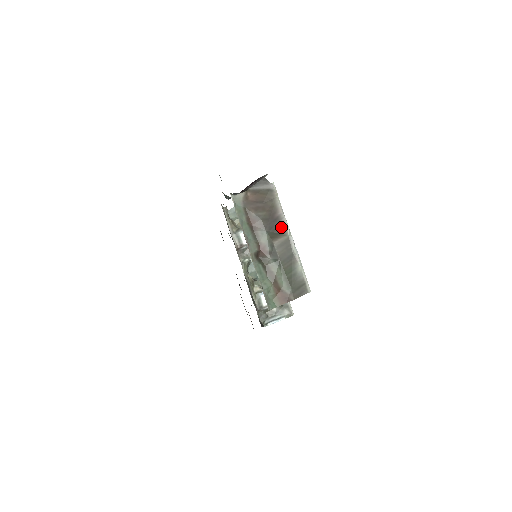
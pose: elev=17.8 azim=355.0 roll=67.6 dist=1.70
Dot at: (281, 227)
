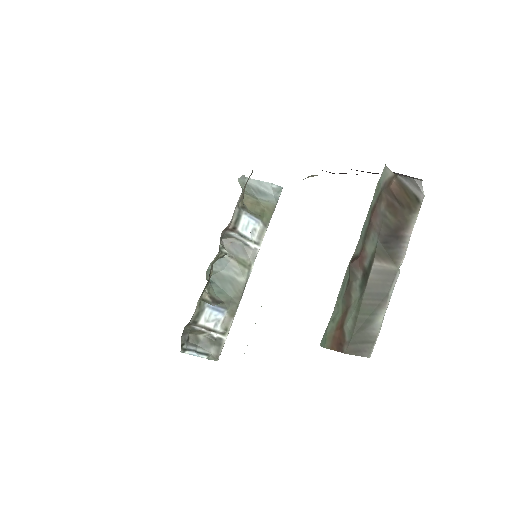
Dot at: (397, 251)
